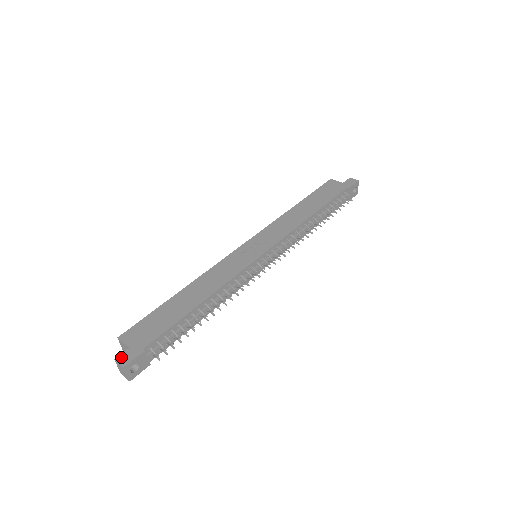
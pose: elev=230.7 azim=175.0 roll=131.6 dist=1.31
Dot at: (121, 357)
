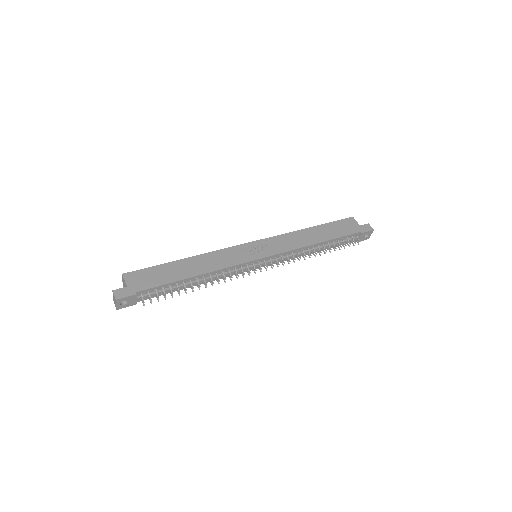
Dot at: (118, 291)
